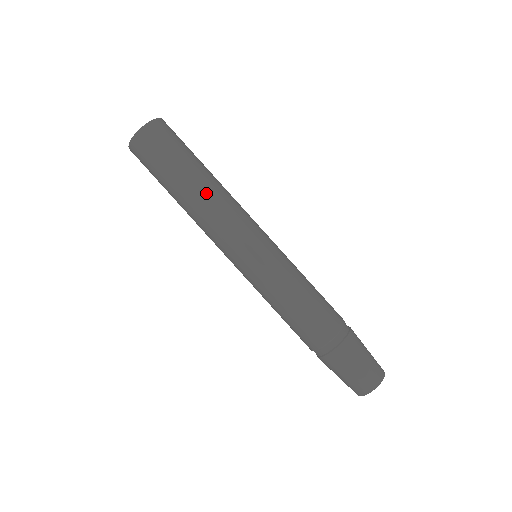
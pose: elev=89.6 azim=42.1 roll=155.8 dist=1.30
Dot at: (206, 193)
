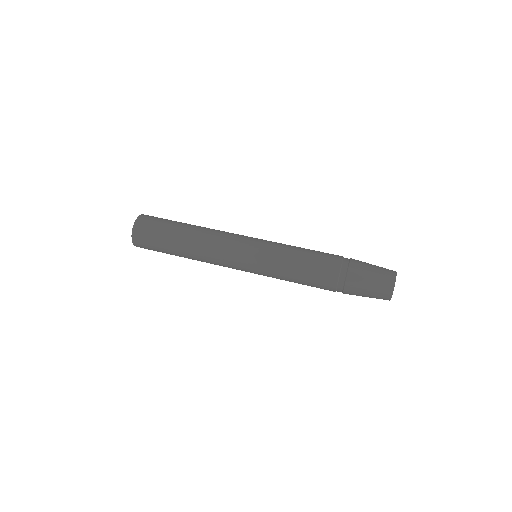
Dot at: occluded
